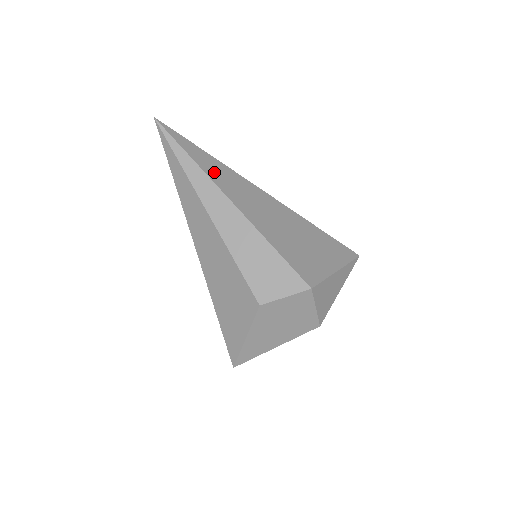
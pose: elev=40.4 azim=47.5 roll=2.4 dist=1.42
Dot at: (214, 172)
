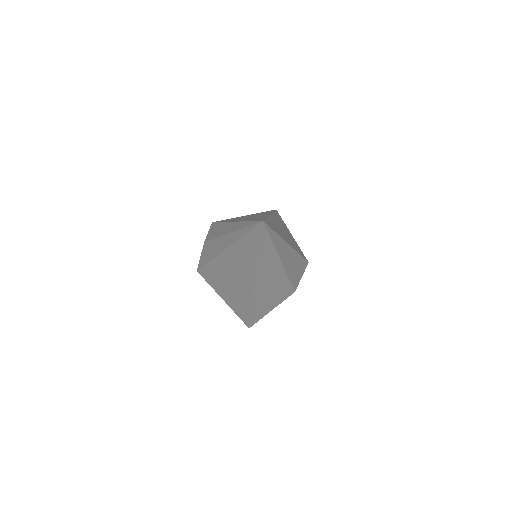
Dot at: (278, 231)
